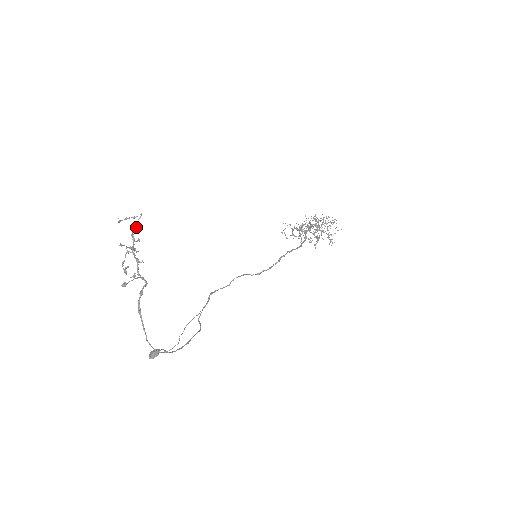
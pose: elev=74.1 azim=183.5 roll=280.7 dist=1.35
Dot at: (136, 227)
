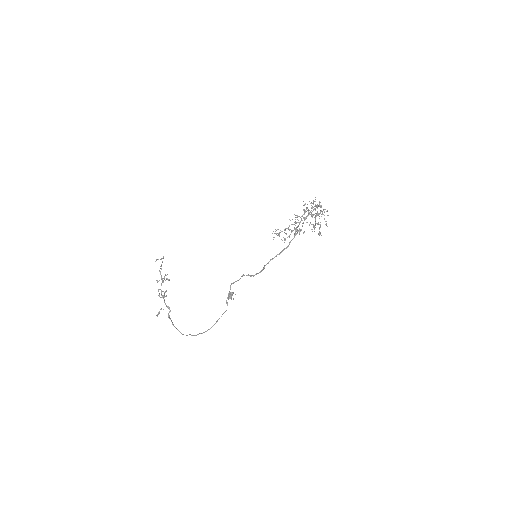
Dot at: (161, 269)
